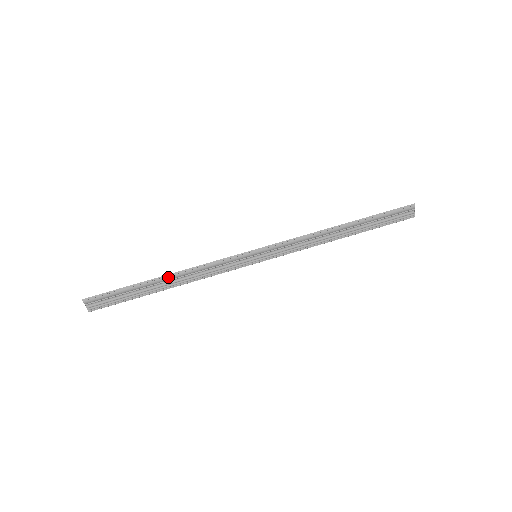
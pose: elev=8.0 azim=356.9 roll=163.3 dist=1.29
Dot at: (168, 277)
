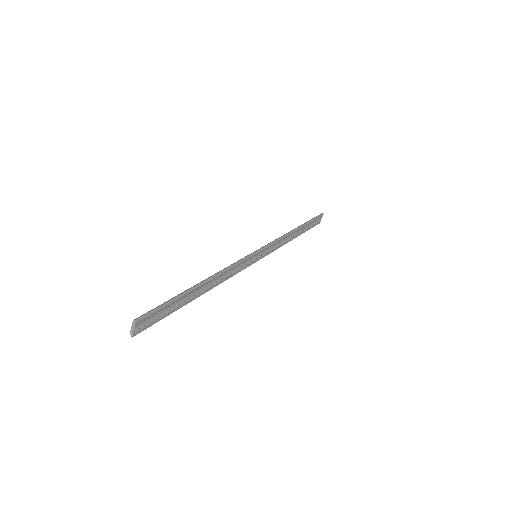
Dot at: (206, 282)
